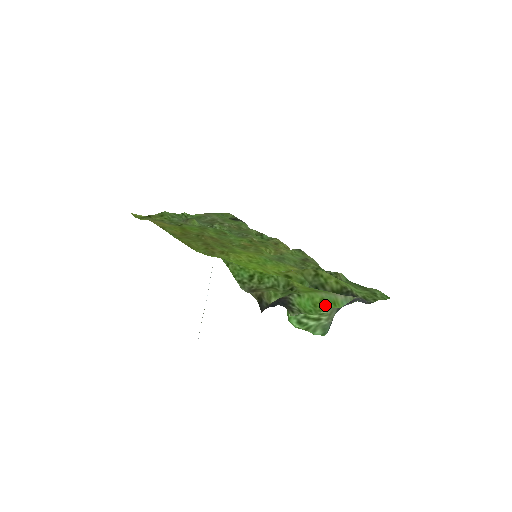
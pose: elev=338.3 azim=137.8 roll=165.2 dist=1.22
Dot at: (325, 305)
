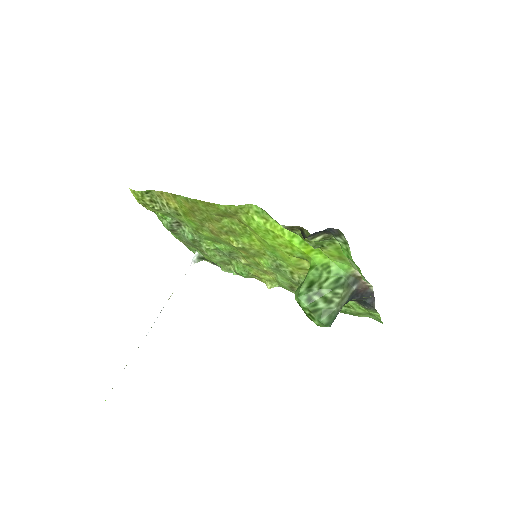
Dot at: occluded
